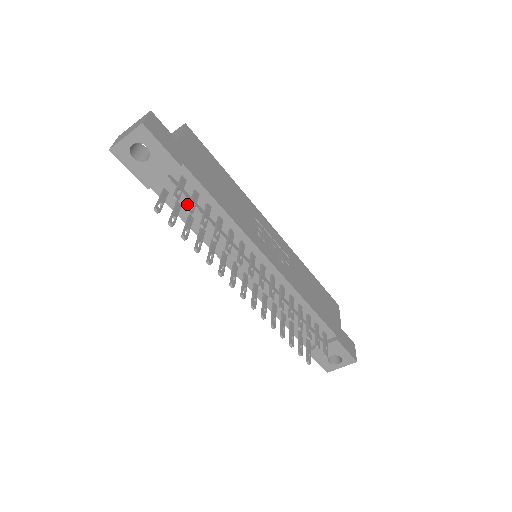
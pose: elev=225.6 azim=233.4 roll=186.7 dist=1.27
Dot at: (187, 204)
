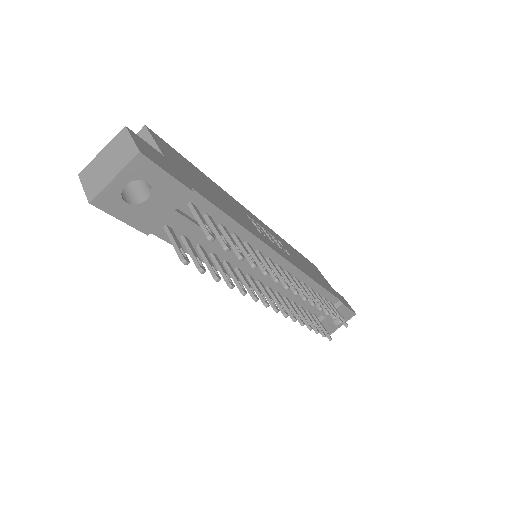
Dot at: (199, 234)
